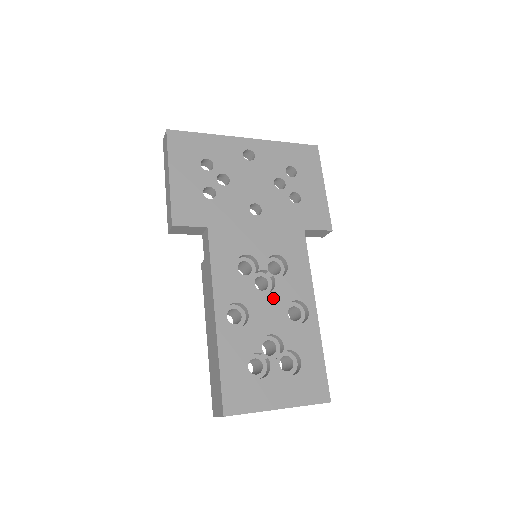
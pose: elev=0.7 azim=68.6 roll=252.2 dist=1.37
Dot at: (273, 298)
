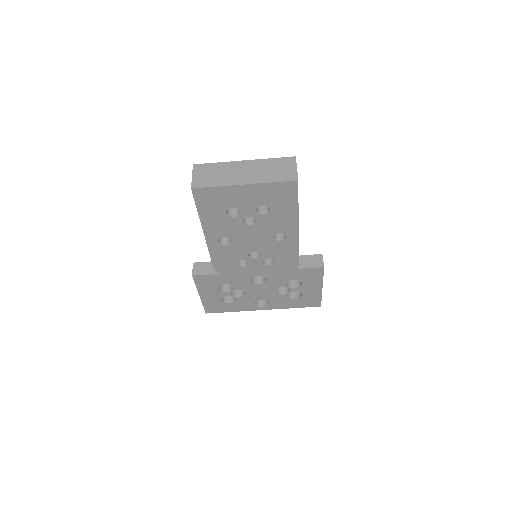
Dot at: occluded
